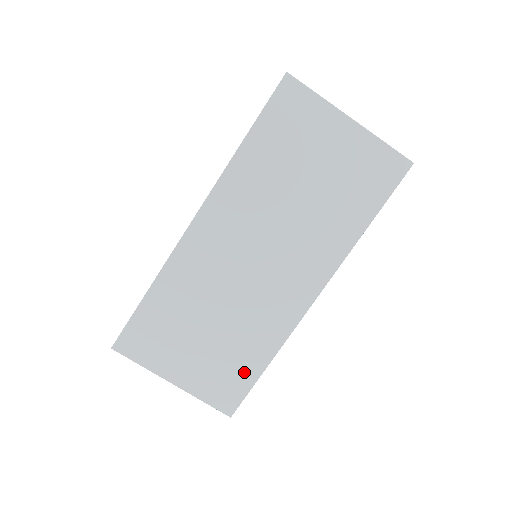
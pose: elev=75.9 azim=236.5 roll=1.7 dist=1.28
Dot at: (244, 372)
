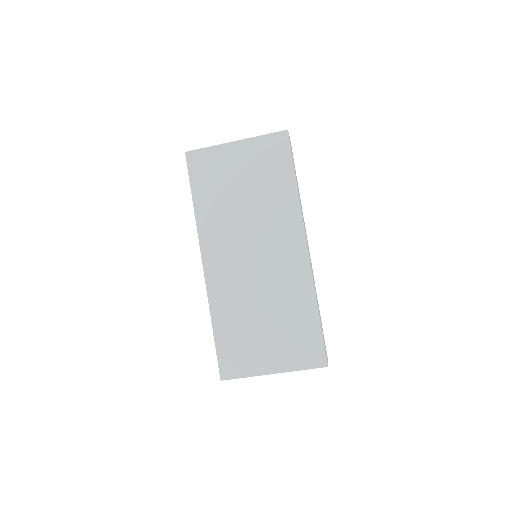
Dot at: (308, 329)
